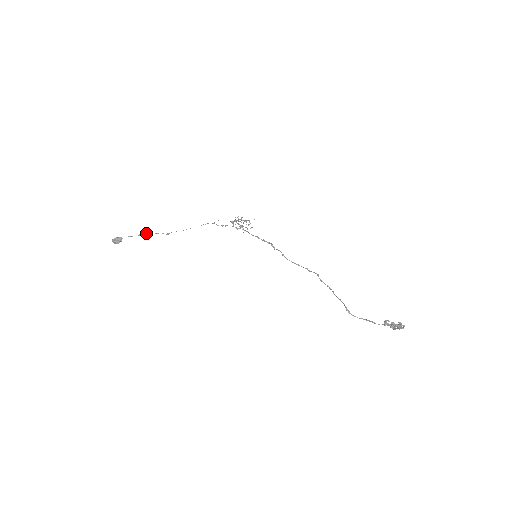
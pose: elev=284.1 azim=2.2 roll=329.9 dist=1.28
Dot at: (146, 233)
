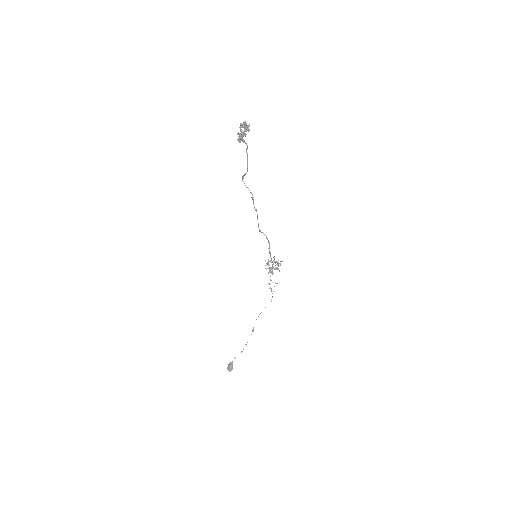
Dot at: occluded
